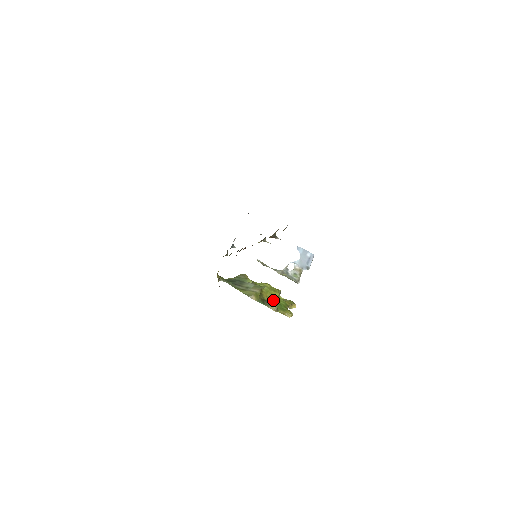
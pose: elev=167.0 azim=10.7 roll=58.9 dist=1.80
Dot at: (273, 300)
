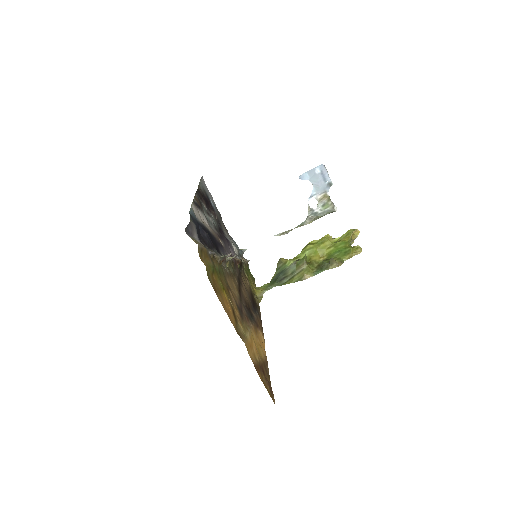
Dot at: (329, 253)
